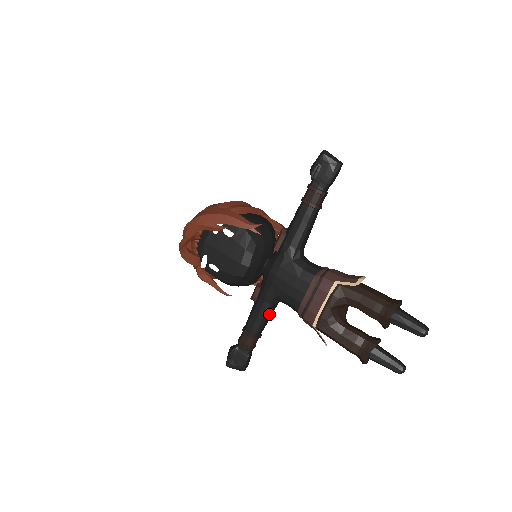
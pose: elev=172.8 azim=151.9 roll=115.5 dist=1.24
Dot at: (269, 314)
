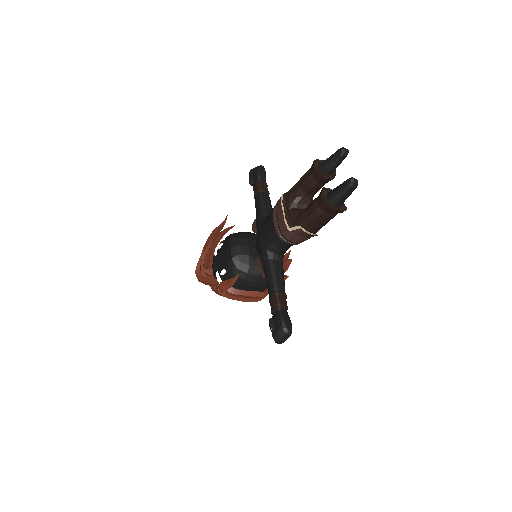
Dot at: (276, 270)
